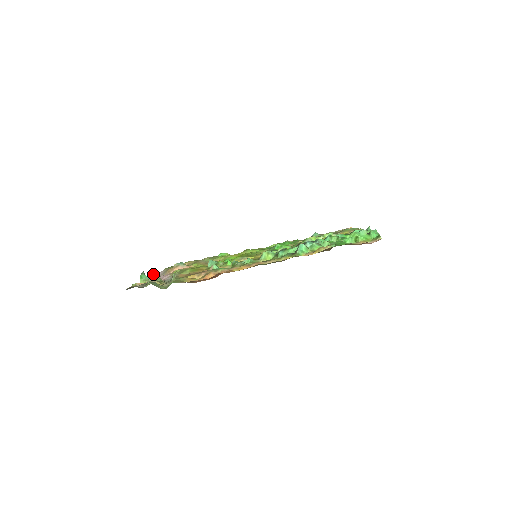
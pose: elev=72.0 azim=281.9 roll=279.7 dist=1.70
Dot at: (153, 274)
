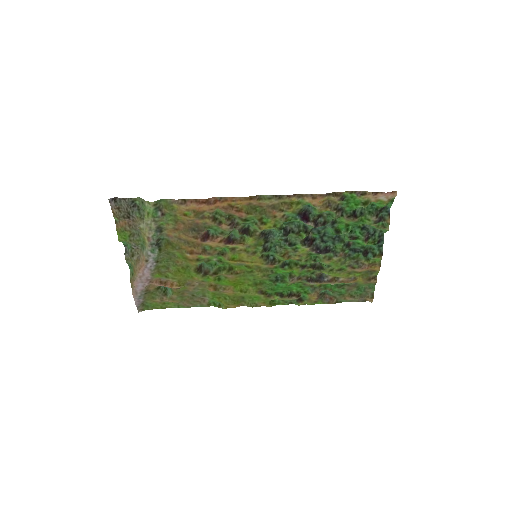
Dot at: (133, 272)
